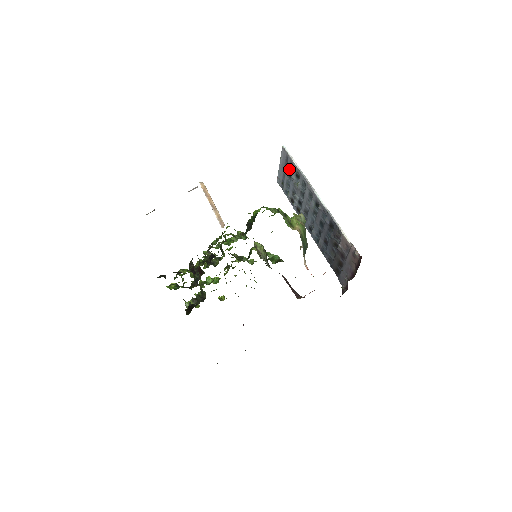
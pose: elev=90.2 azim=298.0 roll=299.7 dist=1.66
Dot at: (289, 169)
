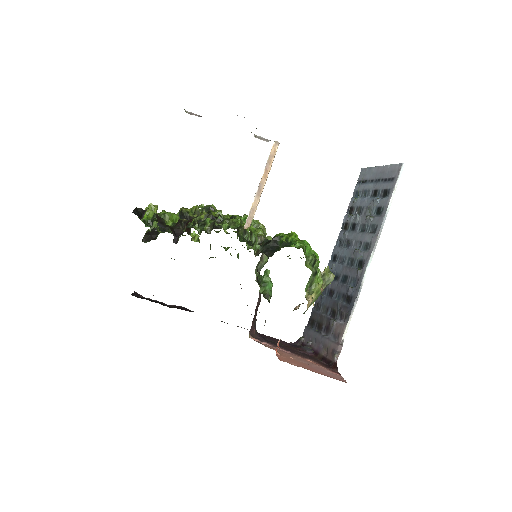
Dot at: (381, 189)
